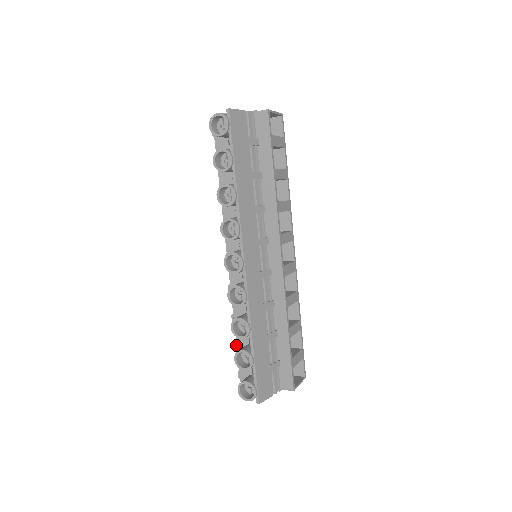
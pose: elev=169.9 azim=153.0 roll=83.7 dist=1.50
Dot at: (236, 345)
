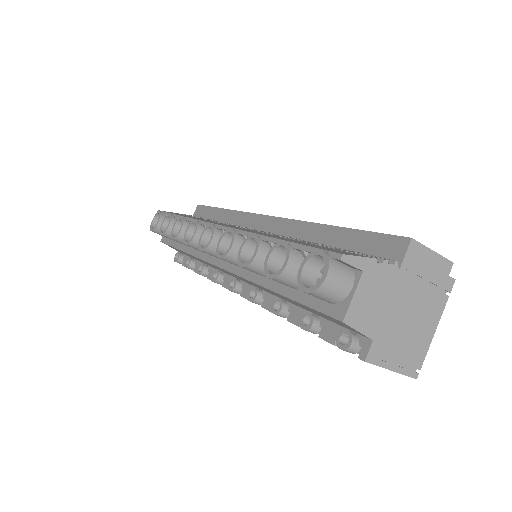
Dot at: (302, 325)
